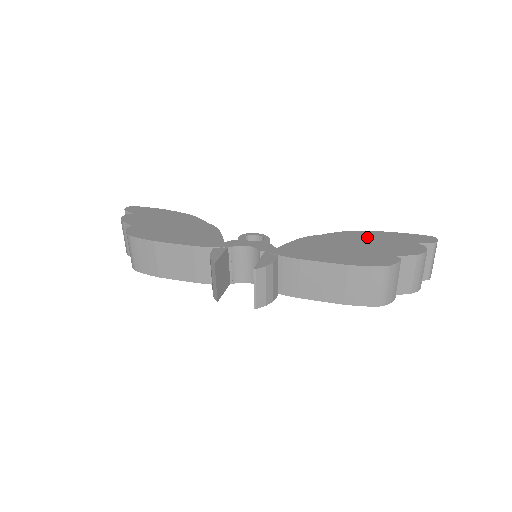
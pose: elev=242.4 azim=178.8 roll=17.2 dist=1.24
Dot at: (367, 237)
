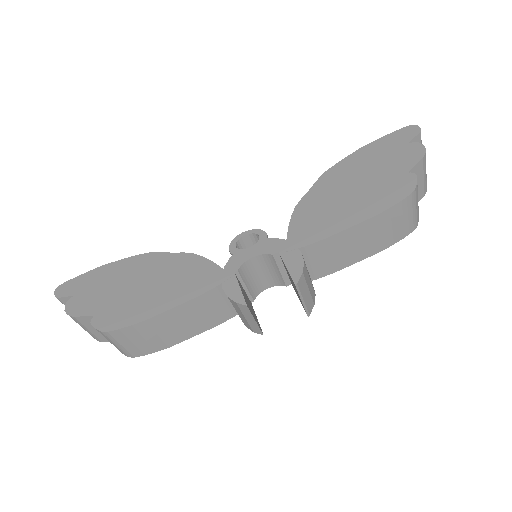
Dot at: (355, 165)
